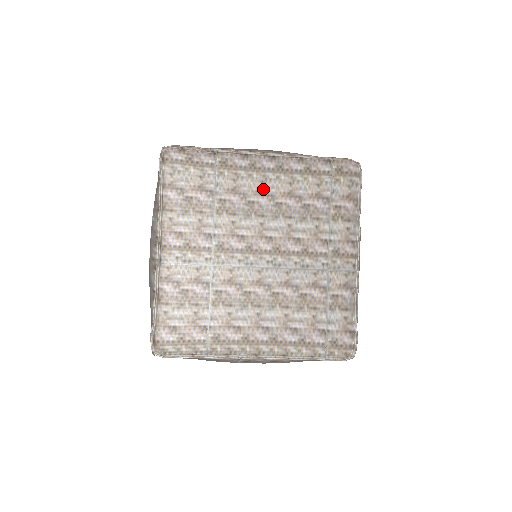
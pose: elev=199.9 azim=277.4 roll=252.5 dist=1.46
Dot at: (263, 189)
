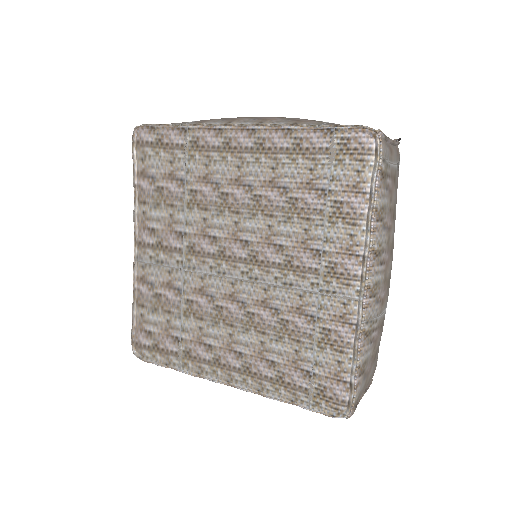
Dot at: (239, 176)
